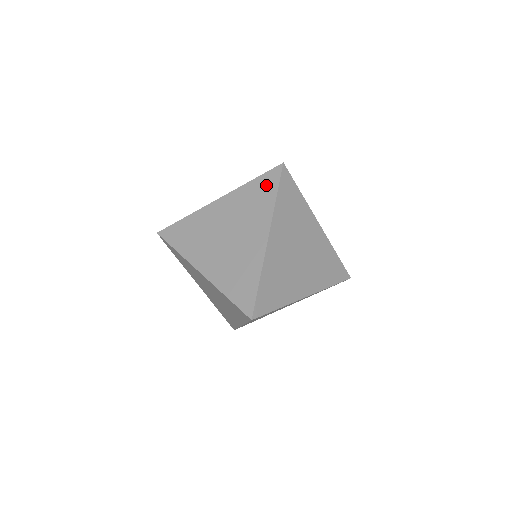
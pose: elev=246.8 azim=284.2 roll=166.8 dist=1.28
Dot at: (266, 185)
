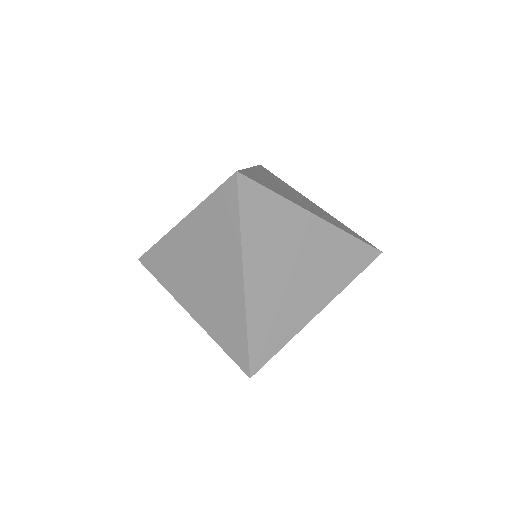
Dot at: (225, 205)
